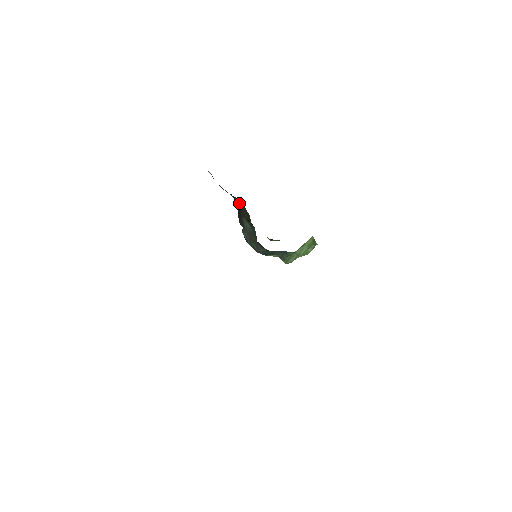
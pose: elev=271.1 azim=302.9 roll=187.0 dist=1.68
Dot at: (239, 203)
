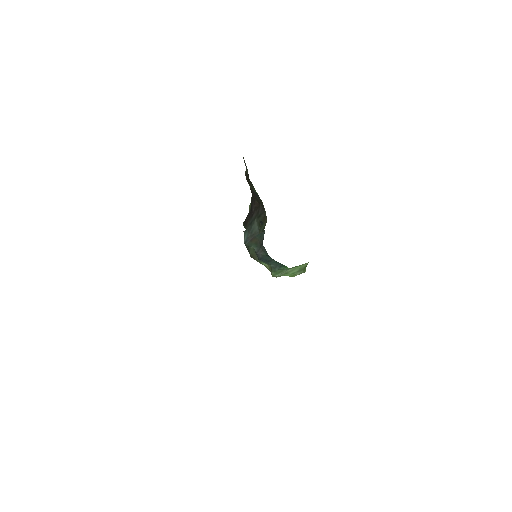
Dot at: (257, 206)
